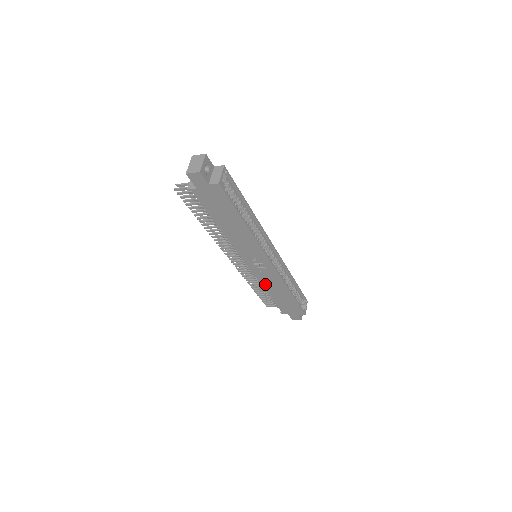
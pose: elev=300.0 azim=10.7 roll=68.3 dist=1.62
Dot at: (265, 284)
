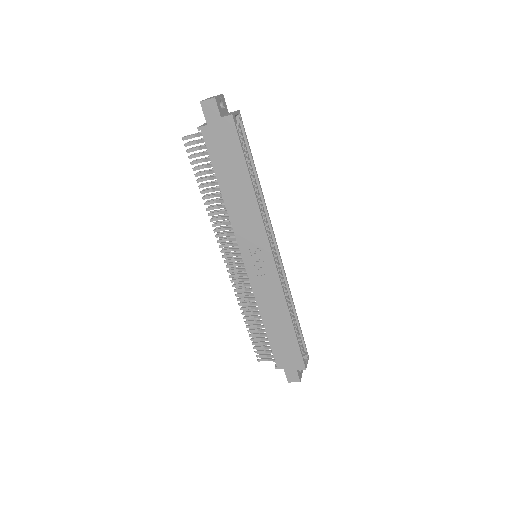
Dot at: (262, 303)
